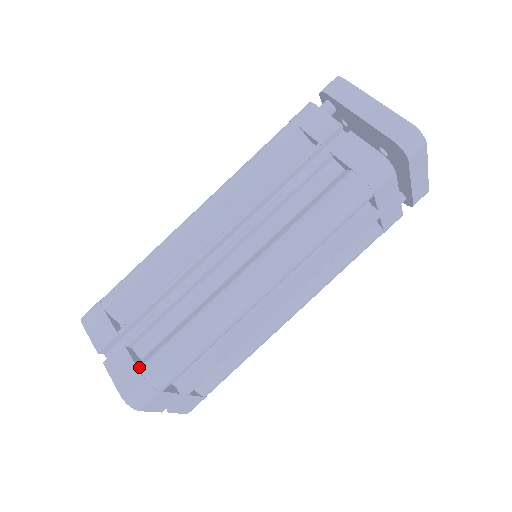
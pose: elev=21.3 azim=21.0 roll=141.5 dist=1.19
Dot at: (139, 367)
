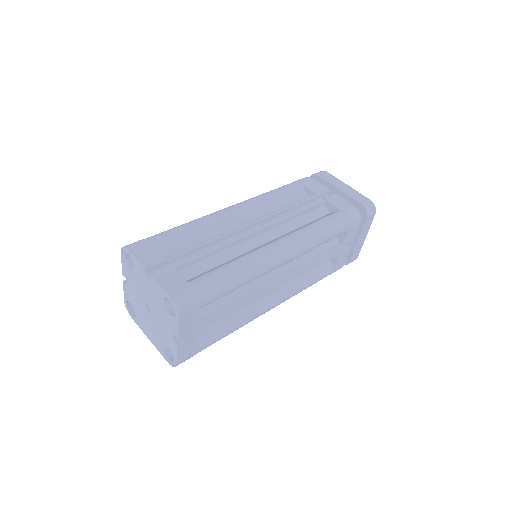
Dot at: (187, 282)
